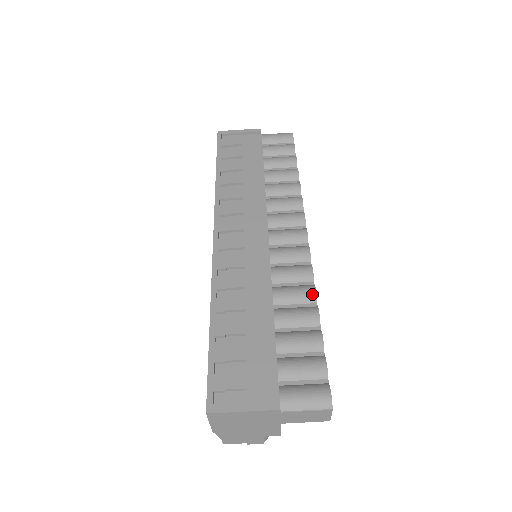
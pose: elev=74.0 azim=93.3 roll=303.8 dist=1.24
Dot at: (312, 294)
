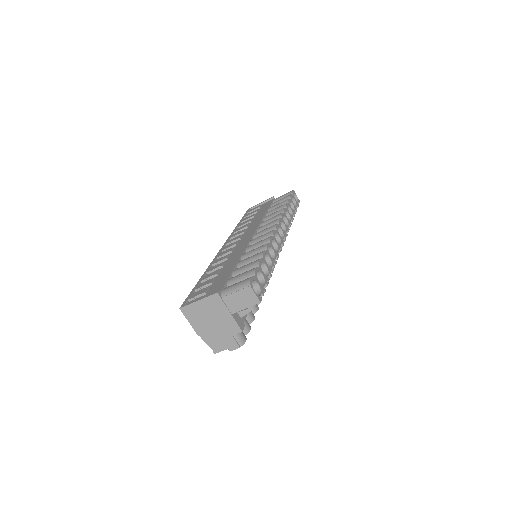
Dot at: (264, 246)
